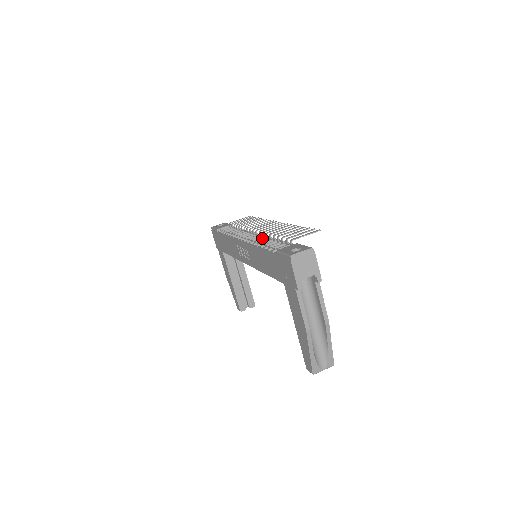
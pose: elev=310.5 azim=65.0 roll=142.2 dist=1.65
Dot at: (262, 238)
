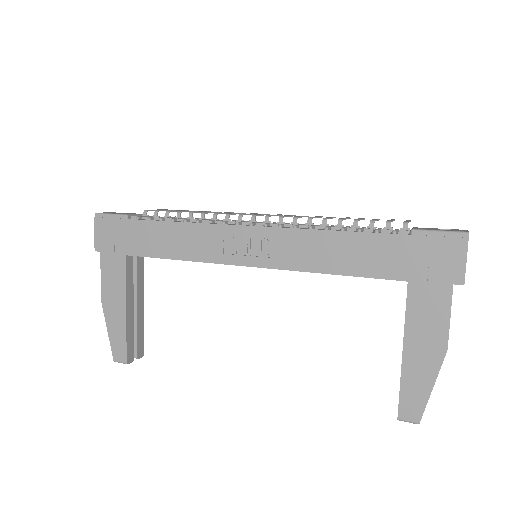
Dot at: (302, 224)
